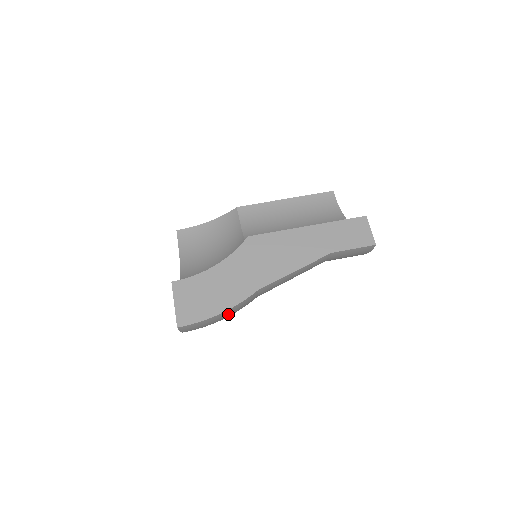
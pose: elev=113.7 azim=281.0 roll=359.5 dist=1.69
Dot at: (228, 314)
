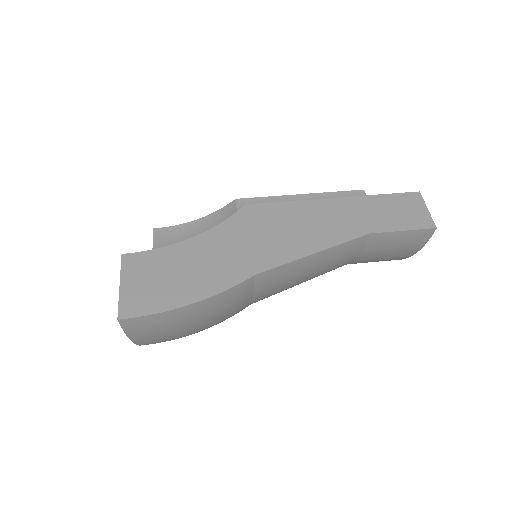
Dot at: (204, 313)
